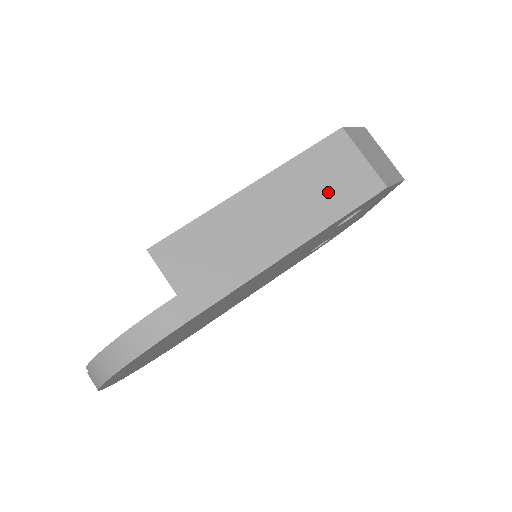
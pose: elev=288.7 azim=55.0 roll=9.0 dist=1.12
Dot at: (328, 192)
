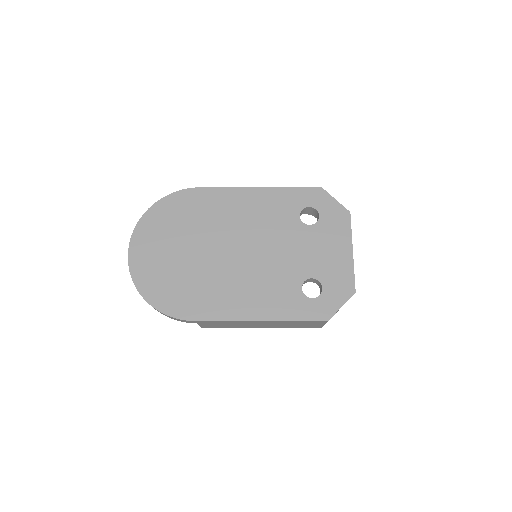
Dot at: occluded
